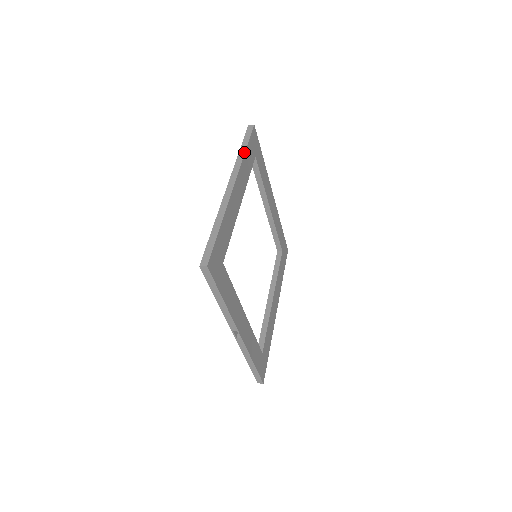
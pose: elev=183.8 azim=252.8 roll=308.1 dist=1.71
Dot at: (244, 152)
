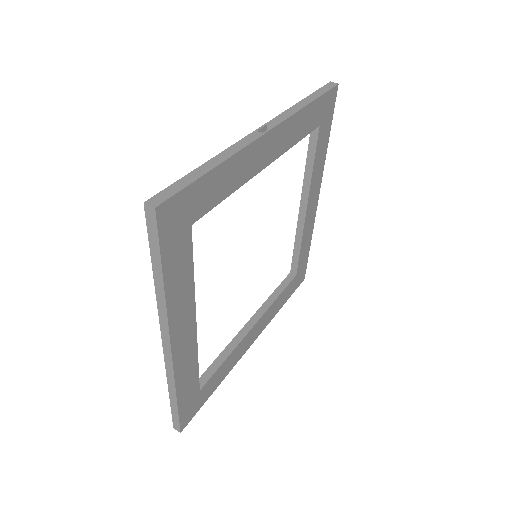
Dot at: (162, 288)
